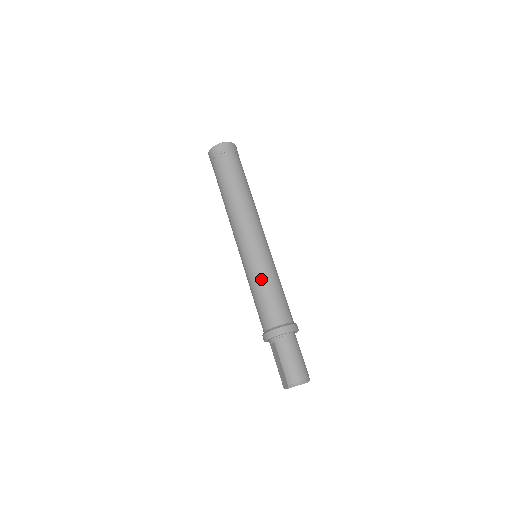
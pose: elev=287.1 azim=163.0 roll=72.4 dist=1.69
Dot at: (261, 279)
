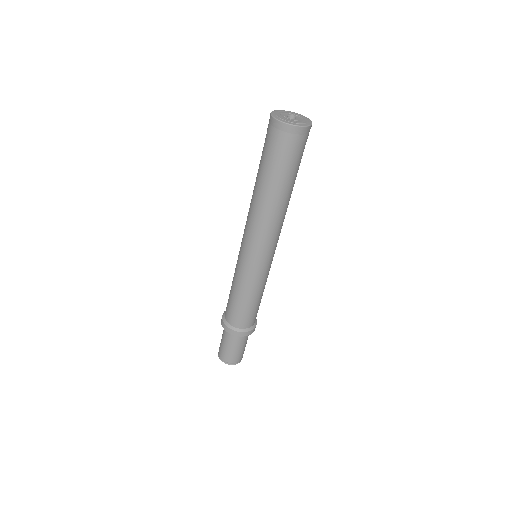
Dot at: (234, 282)
